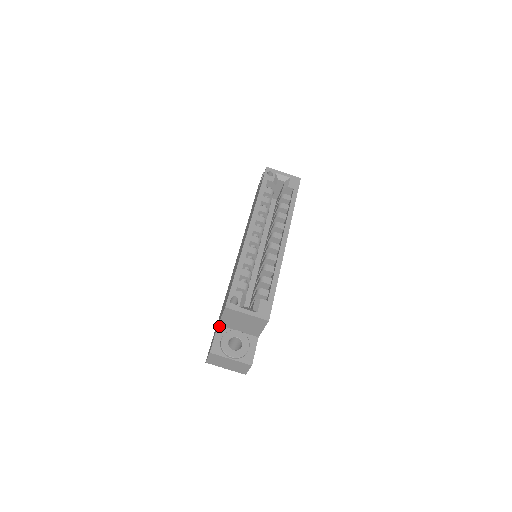
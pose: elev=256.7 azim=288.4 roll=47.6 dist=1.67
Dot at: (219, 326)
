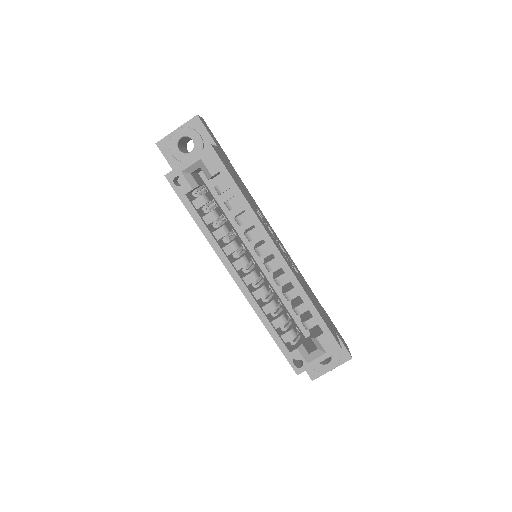
Dot at: occluded
